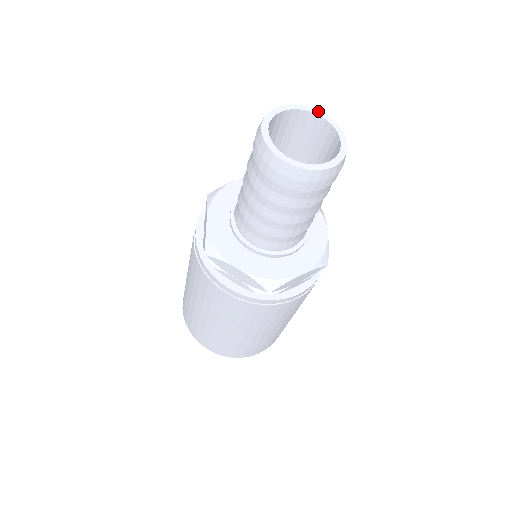
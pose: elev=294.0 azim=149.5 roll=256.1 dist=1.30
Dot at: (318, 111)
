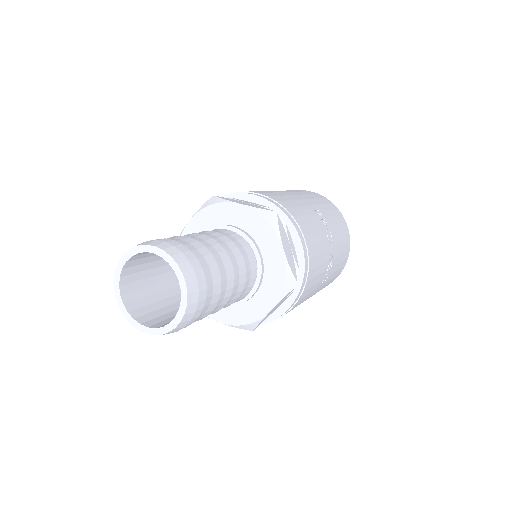
Dot at: (182, 276)
